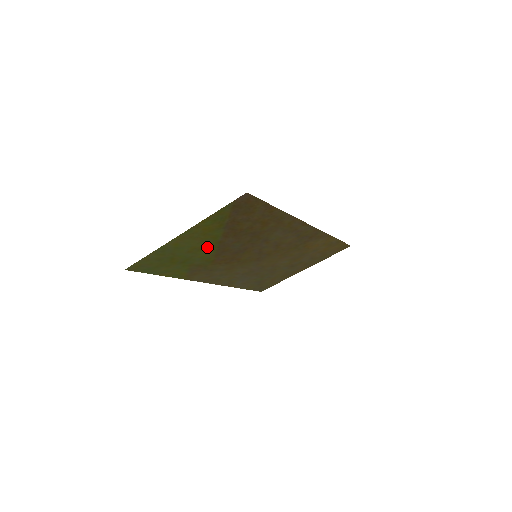
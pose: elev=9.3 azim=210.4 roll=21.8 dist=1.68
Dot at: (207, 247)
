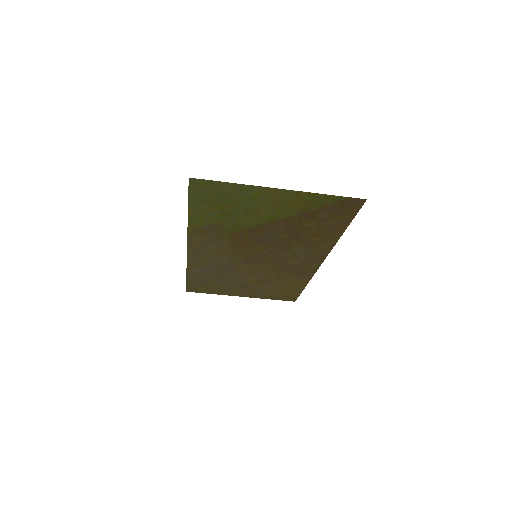
Dot at: (260, 217)
